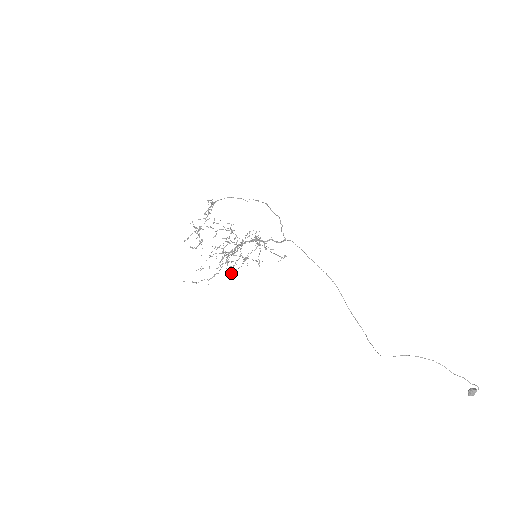
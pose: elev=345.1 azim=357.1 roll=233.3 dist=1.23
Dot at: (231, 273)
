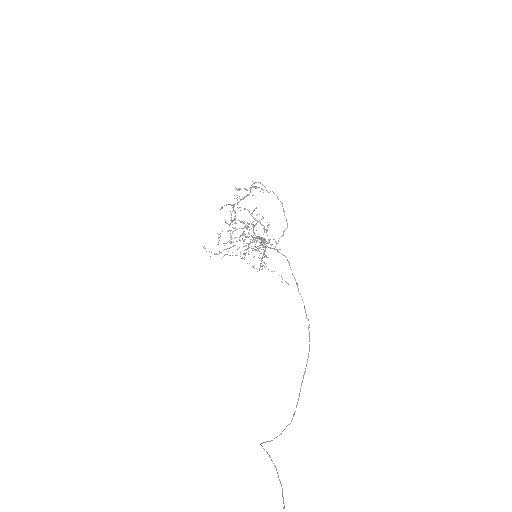
Dot at: (224, 255)
